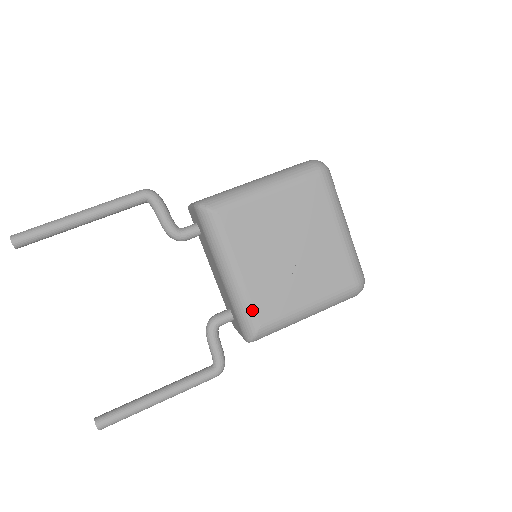
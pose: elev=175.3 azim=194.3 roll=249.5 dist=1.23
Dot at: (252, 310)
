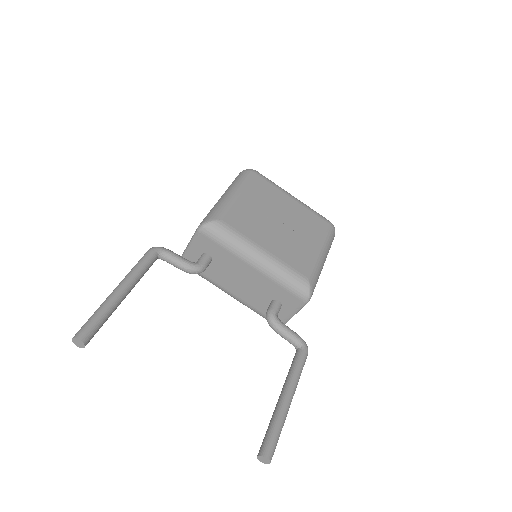
Dot at: (294, 271)
